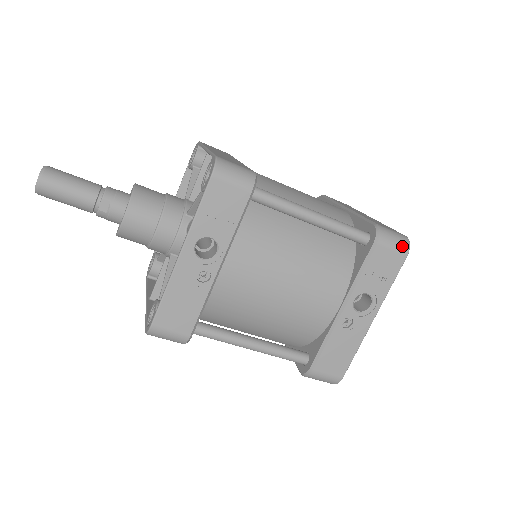
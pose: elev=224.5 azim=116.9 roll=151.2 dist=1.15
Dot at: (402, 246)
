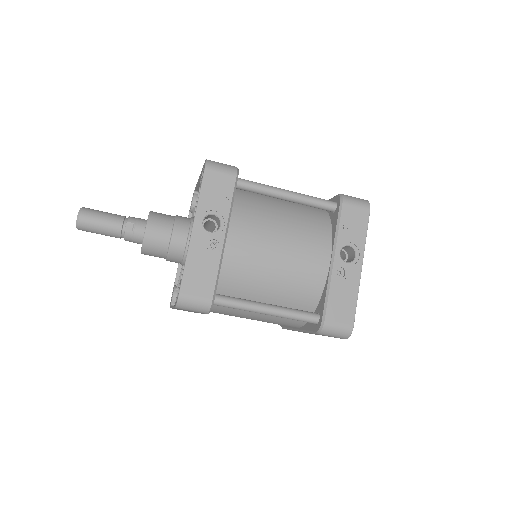
Dot at: (363, 203)
